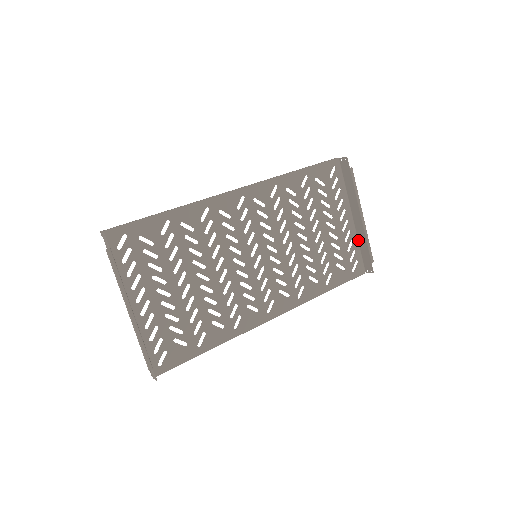
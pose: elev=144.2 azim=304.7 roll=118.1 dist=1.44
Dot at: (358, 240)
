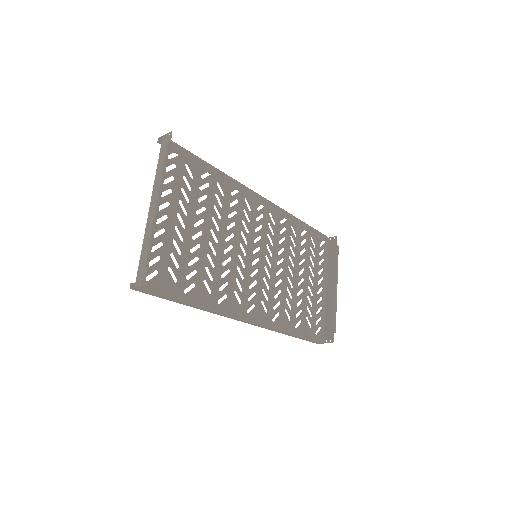
Dot at: (325, 310)
